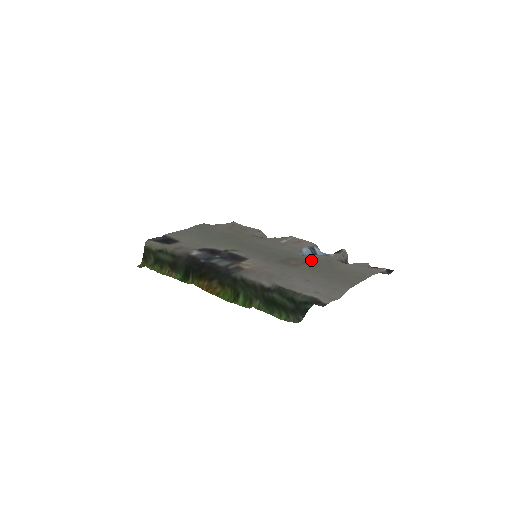
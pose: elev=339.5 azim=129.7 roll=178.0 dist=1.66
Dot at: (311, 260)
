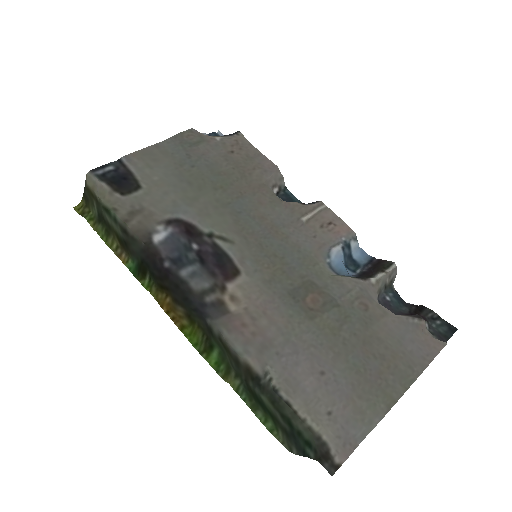
Dot at: (339, 299)
